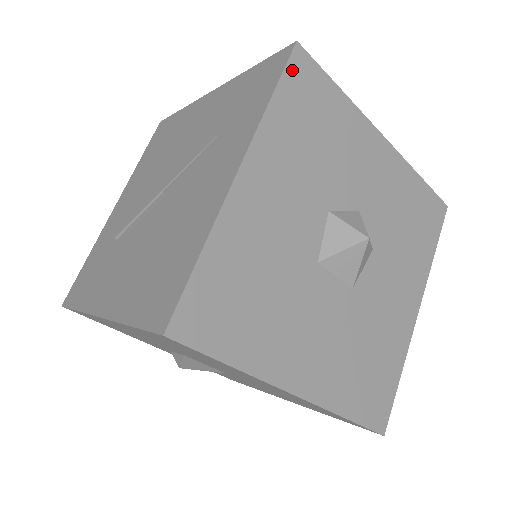
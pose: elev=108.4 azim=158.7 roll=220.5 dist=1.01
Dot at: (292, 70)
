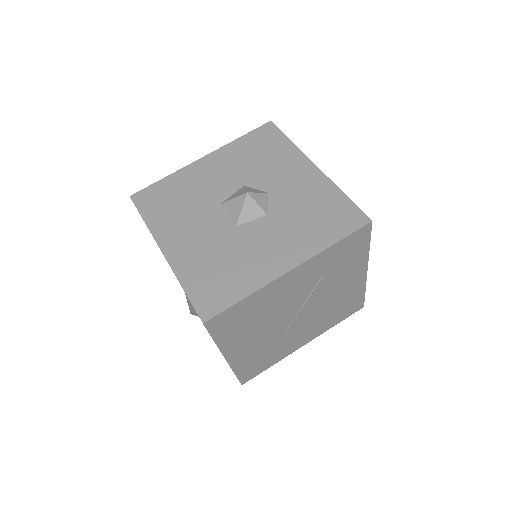
Dot at: (260, 130)
